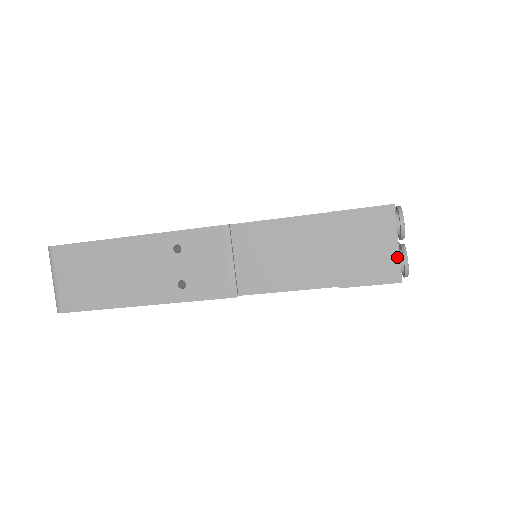
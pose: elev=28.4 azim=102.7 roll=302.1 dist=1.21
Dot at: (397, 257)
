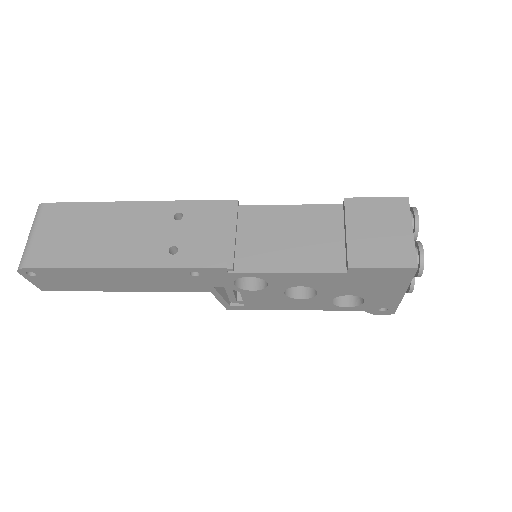
Dot at: (412, 243)
